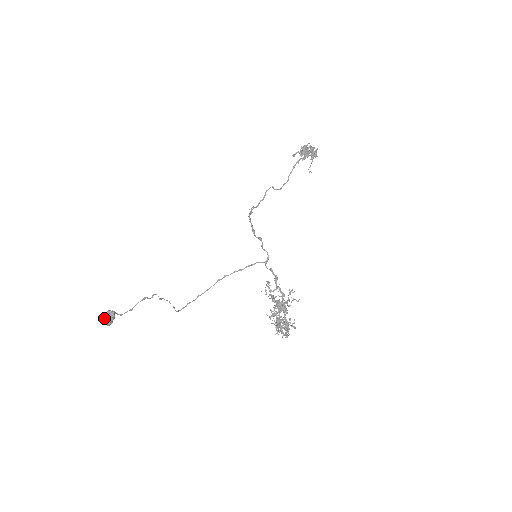
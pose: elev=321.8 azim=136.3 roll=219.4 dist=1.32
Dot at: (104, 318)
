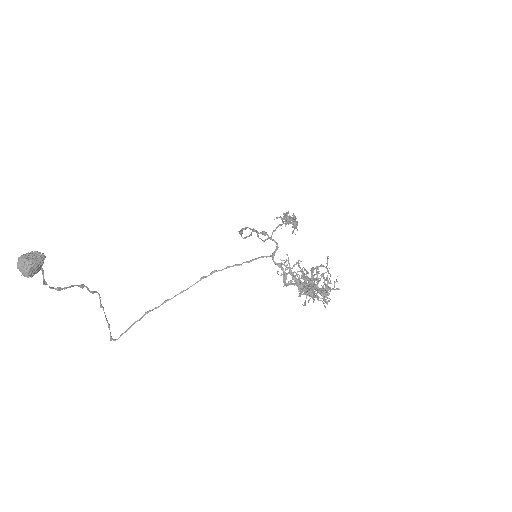
Dot at: (26, 255)
